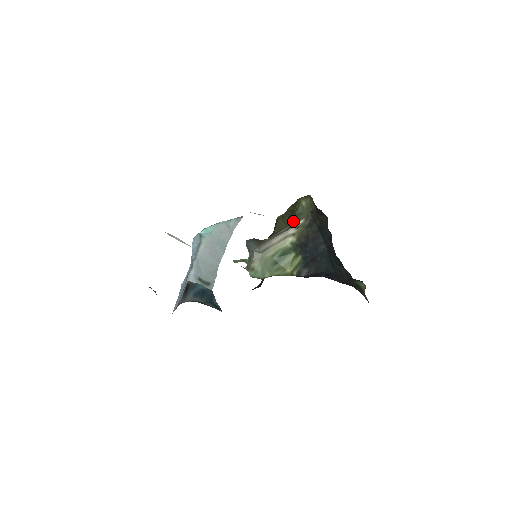
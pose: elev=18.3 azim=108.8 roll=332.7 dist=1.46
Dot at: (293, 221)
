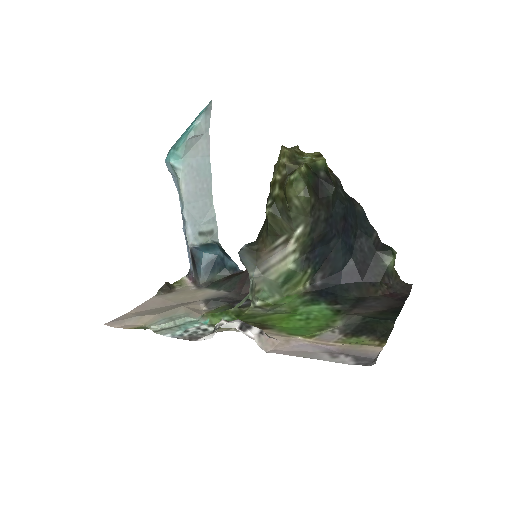
Dot at: (289, 227)
